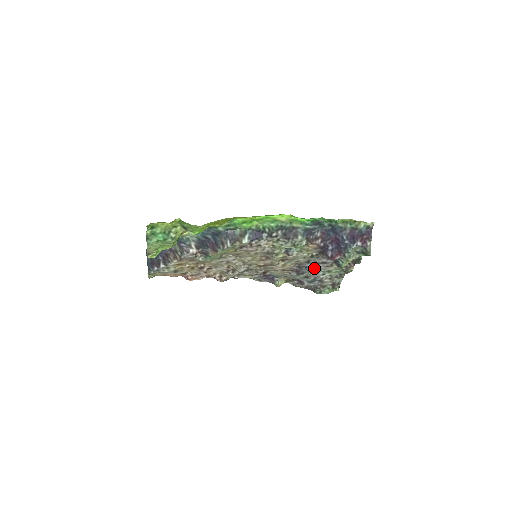
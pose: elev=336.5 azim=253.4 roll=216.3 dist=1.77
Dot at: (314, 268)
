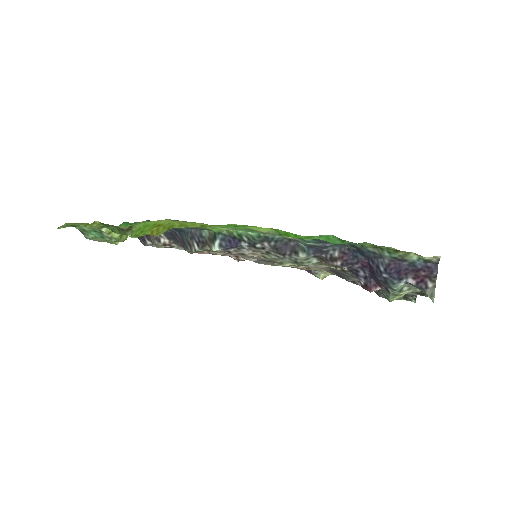
Dot at: occluded
